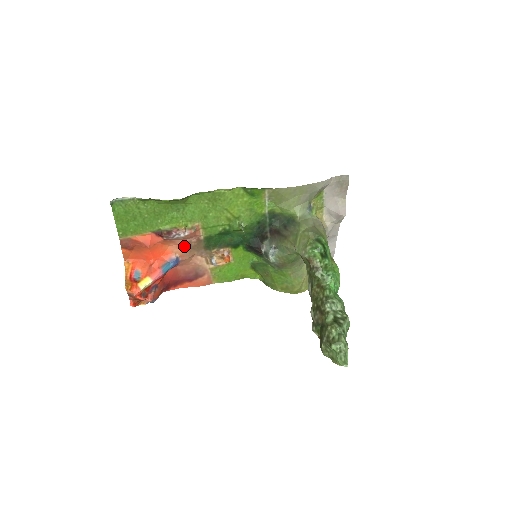
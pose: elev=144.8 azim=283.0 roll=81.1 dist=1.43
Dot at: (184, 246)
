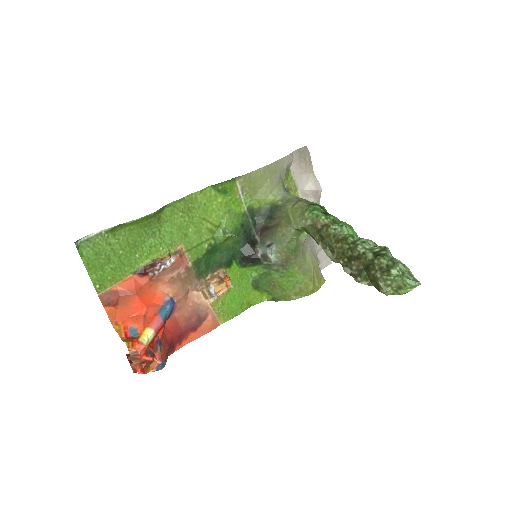
Dot at: (174, 282)
